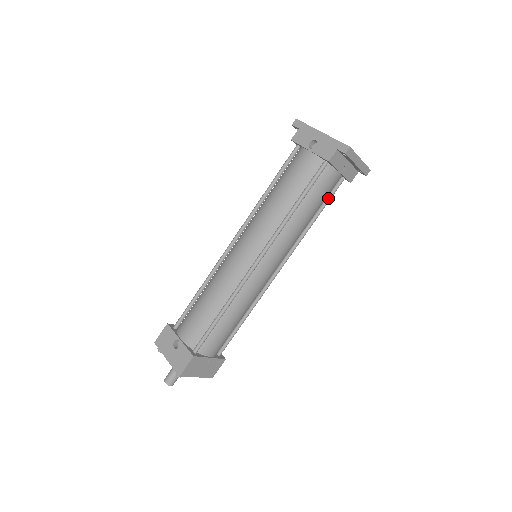
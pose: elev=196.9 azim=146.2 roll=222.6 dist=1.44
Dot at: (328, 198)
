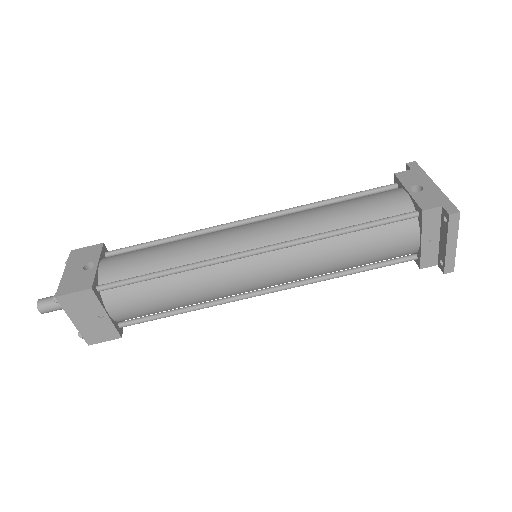
Dot at: (383, 263)
